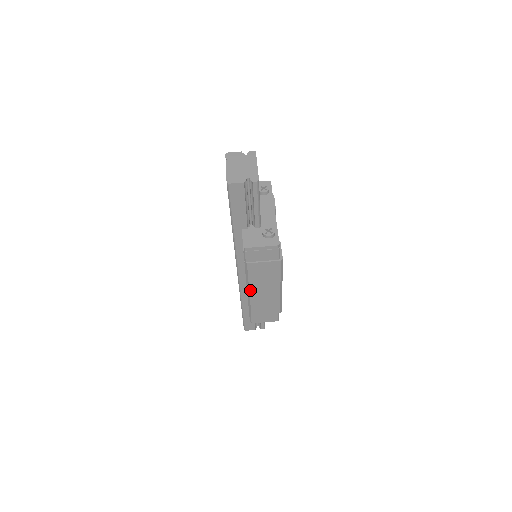
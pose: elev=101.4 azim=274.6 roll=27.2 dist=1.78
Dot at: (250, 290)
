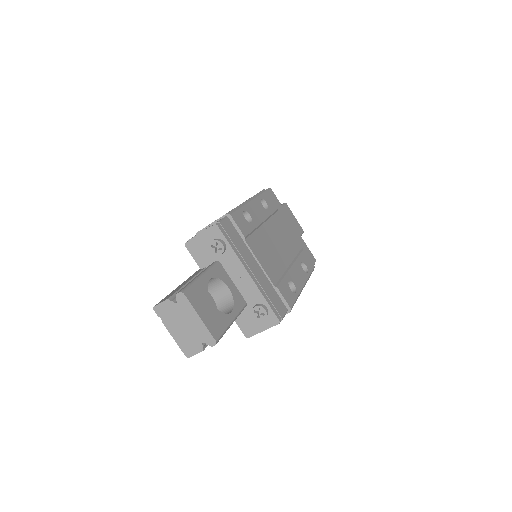
Dot at: occluded
